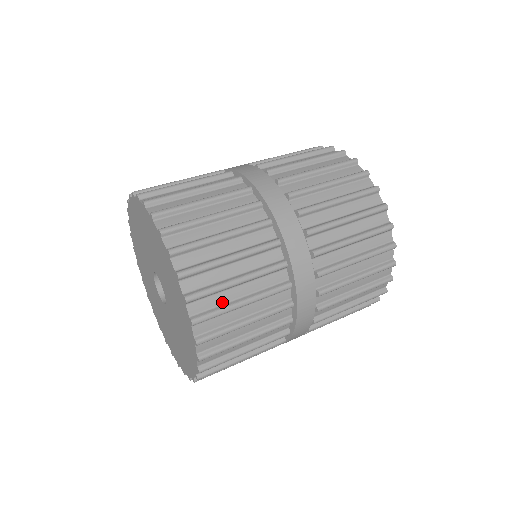
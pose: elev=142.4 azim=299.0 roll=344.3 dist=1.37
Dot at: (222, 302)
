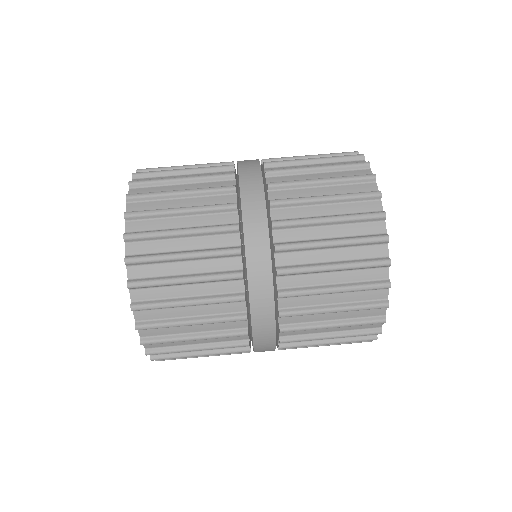
Dot at: (174, 333)
